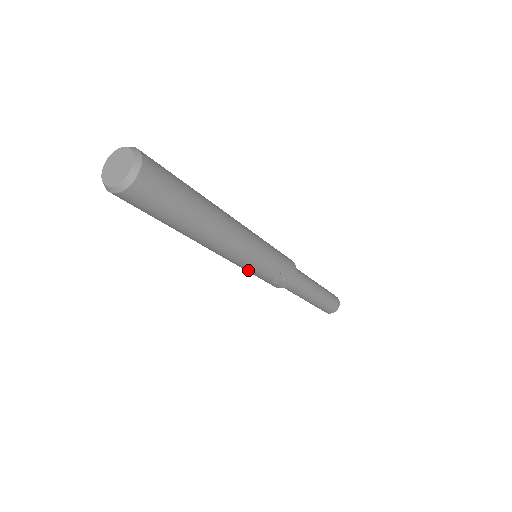
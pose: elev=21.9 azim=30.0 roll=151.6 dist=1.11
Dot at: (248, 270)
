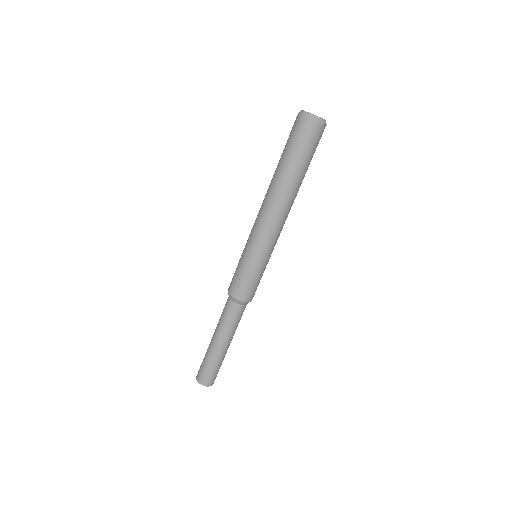
Dot at: (246, 248)
